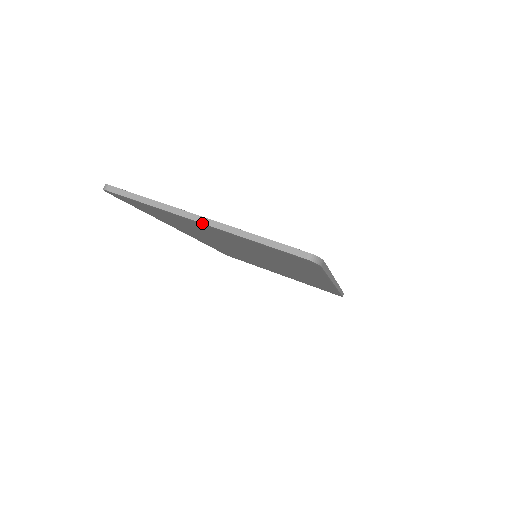
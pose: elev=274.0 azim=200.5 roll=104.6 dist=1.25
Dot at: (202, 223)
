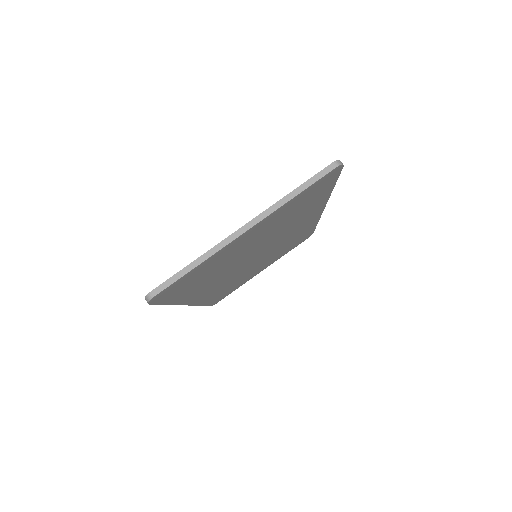
Dot at: (248, 230)
